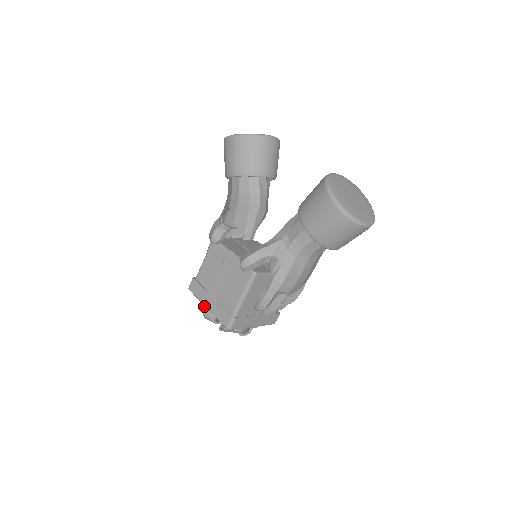
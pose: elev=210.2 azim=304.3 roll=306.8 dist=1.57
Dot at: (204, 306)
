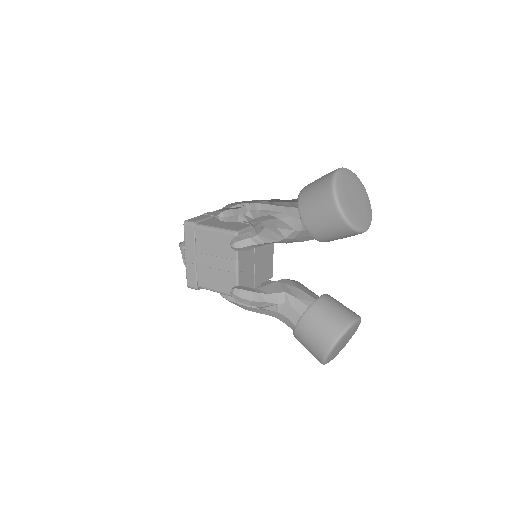
Dot at: (184, 253)
